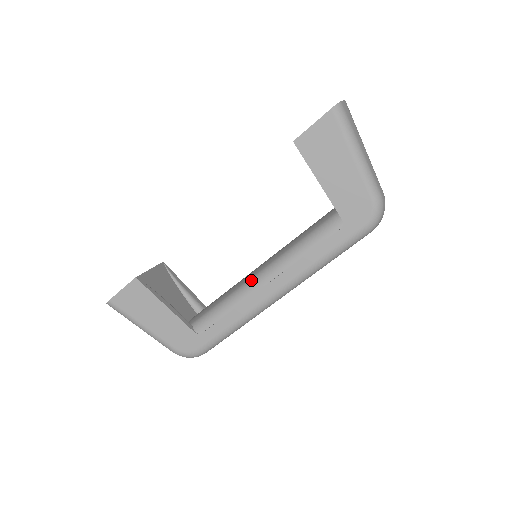
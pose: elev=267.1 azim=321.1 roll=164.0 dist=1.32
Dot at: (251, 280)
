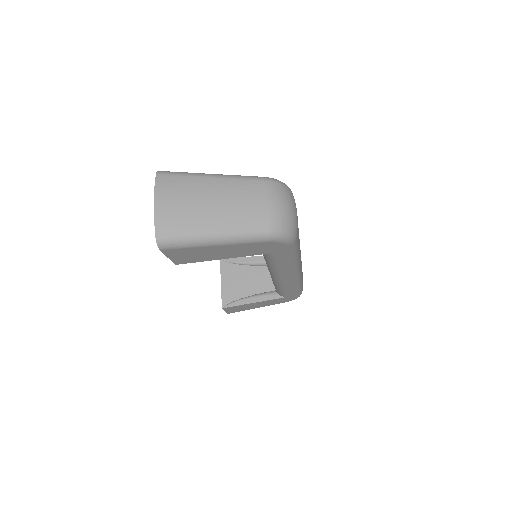
Dot at: (272, 278)
